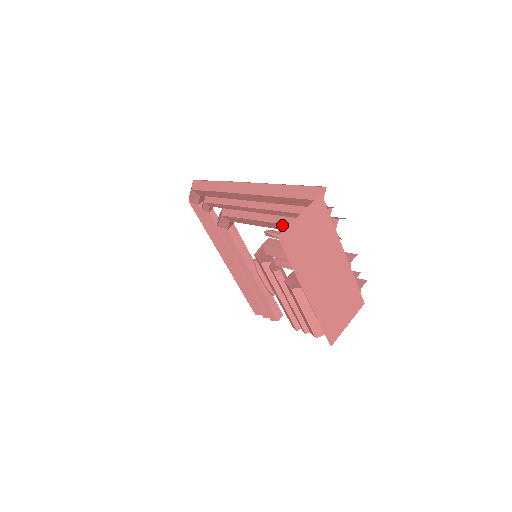
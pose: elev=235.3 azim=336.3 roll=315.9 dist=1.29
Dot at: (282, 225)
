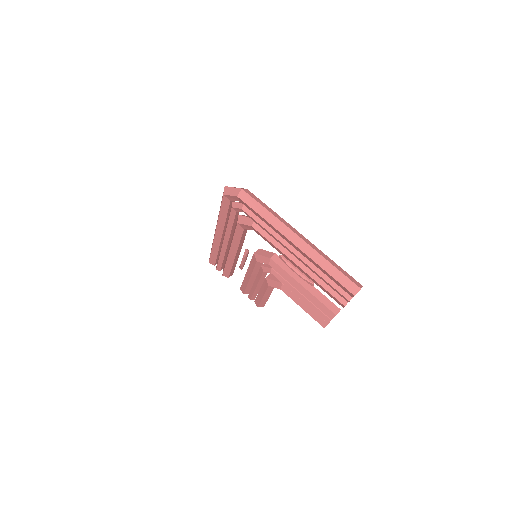
Dot at: (305, 273)
